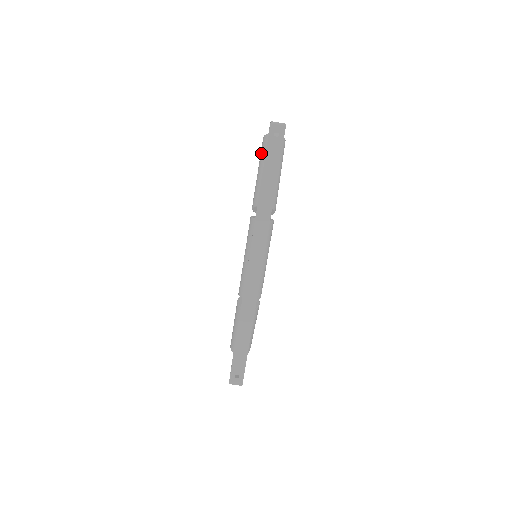
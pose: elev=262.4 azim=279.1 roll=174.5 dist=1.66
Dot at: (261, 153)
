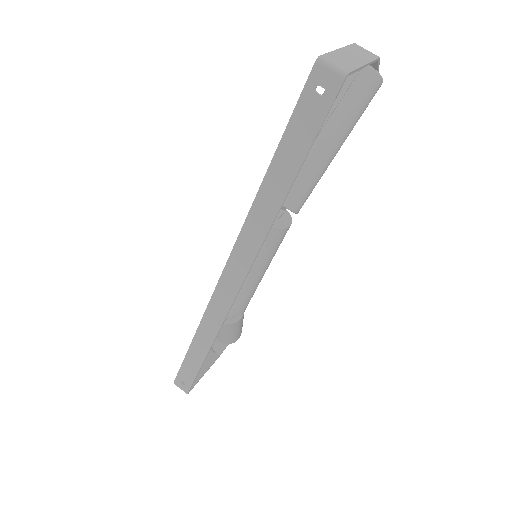
Dot at: occluded
